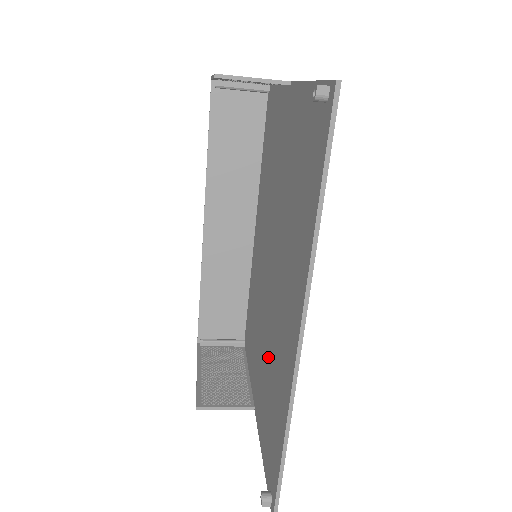
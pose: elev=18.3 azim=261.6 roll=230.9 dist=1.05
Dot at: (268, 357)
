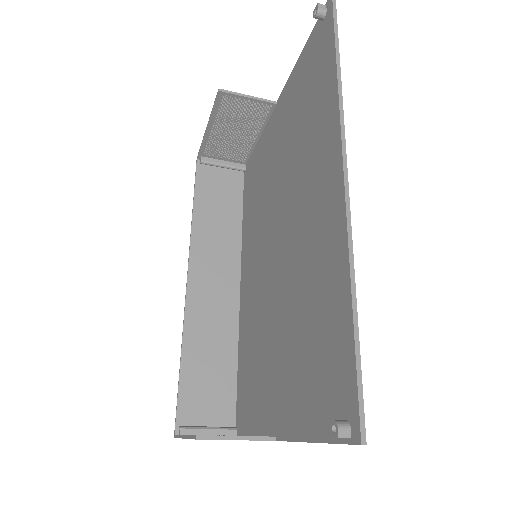
Dot at: (293, 311)
